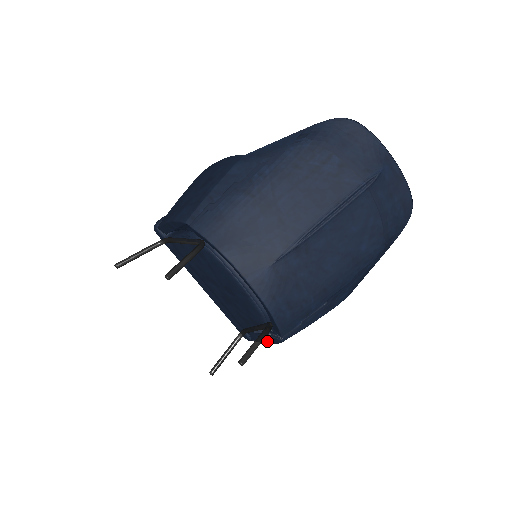
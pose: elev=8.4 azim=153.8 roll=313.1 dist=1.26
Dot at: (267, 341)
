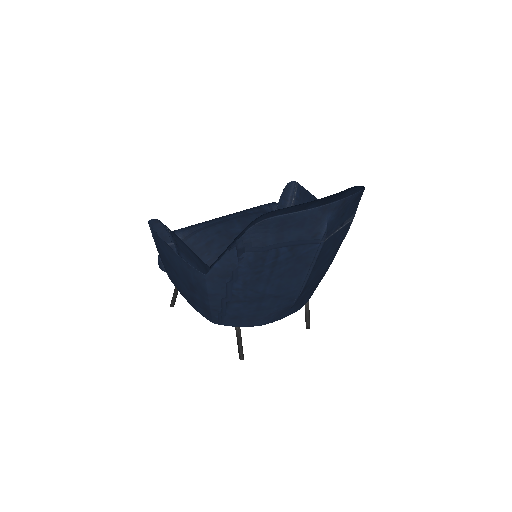
Dot at: occluded
